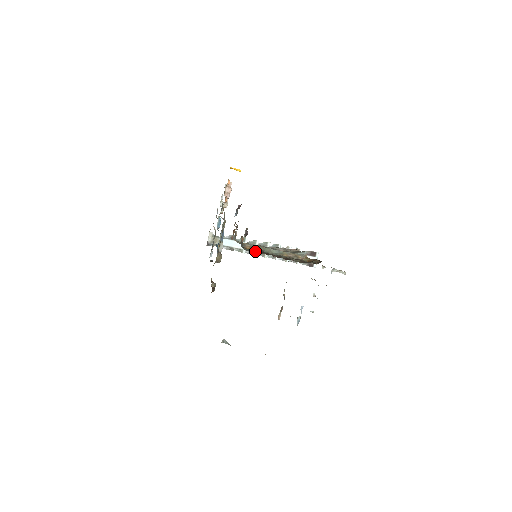
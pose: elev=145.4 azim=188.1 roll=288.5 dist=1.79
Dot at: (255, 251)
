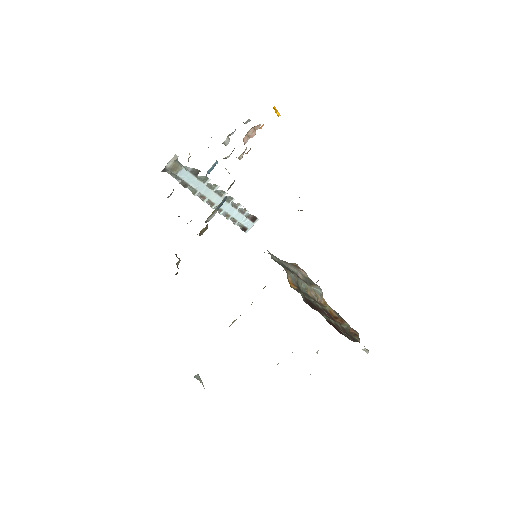
Dot at: (305, 298)
